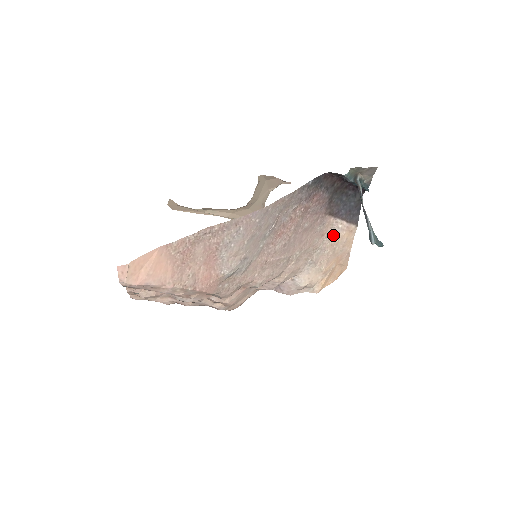
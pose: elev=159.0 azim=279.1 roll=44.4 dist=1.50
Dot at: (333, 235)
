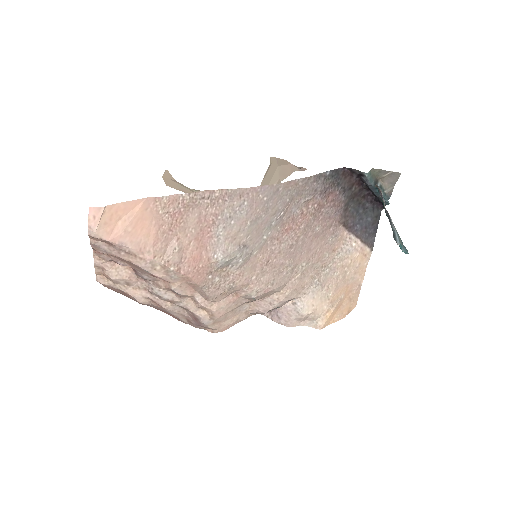
Dot at: (345, 254)
